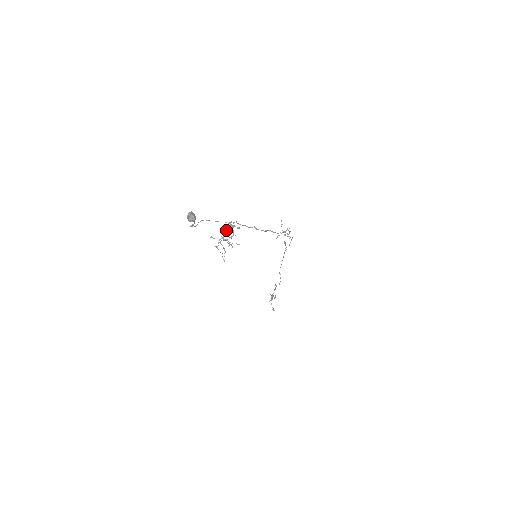
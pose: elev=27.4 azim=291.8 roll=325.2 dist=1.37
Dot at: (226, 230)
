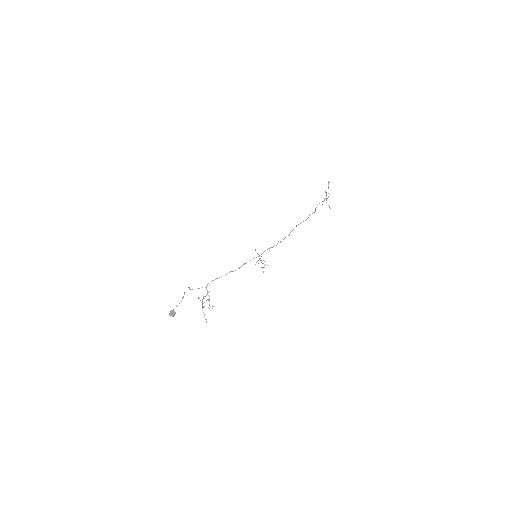
Dot at: (202, 301)
